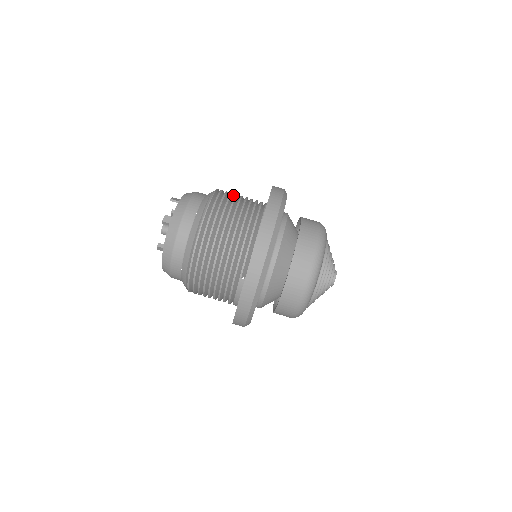
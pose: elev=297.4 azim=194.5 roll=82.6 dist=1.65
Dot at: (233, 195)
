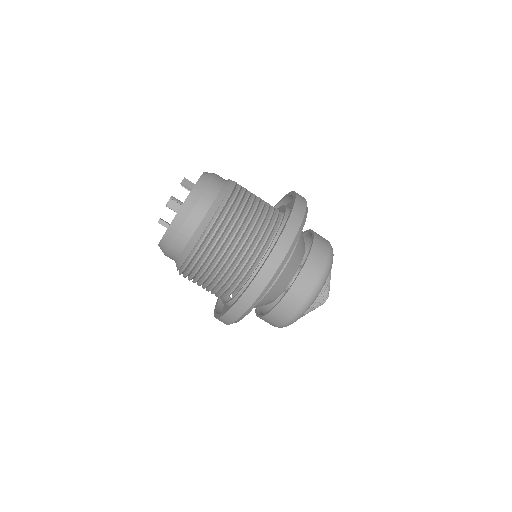
Dot at: (250, 196)
